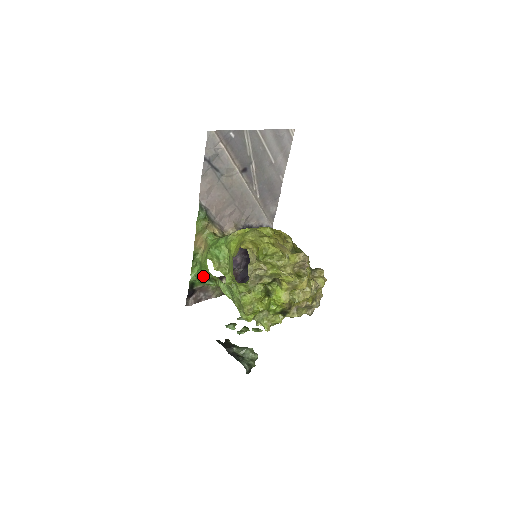
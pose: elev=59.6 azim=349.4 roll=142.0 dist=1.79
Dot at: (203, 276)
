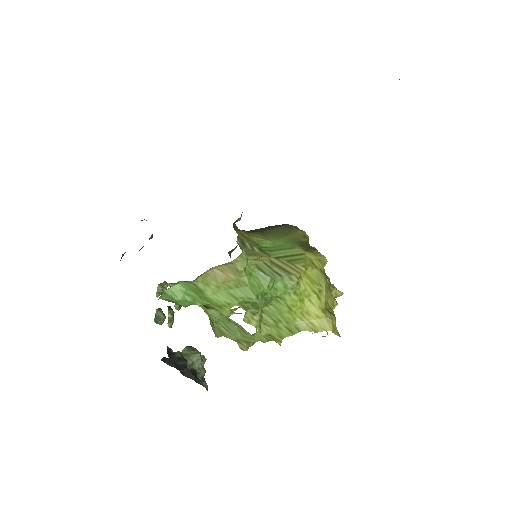
Dot at: (191, 304)
